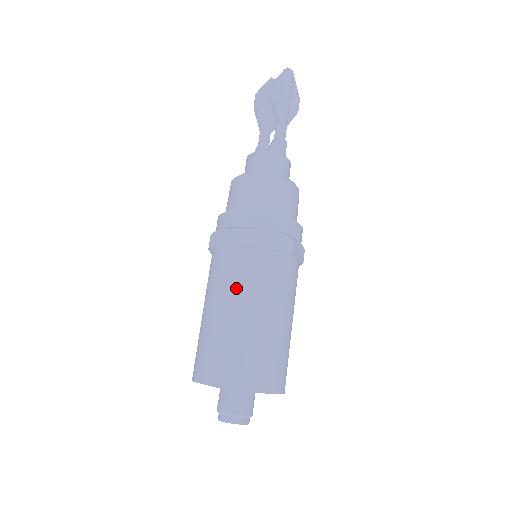
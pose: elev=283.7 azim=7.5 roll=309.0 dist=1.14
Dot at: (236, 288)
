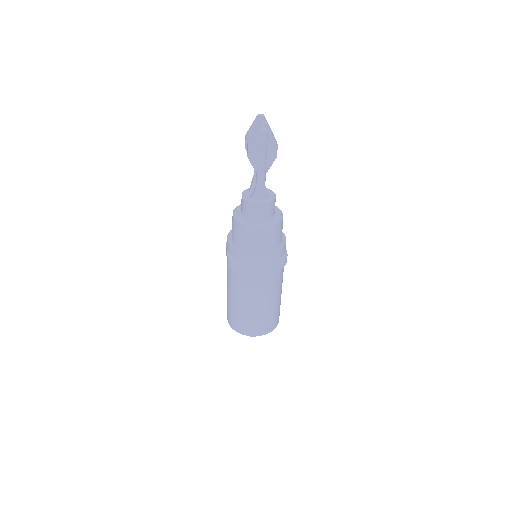
Dot at: (233, 289)
